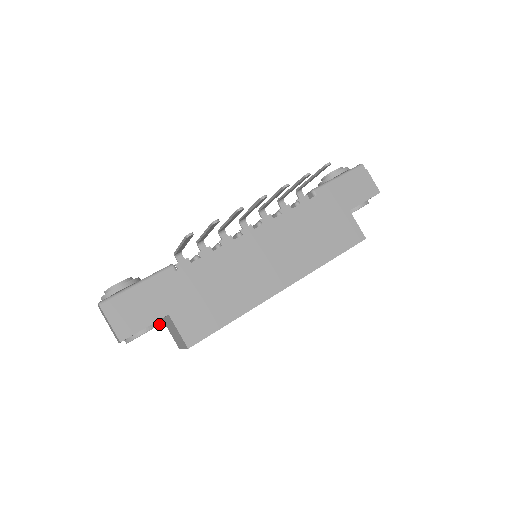
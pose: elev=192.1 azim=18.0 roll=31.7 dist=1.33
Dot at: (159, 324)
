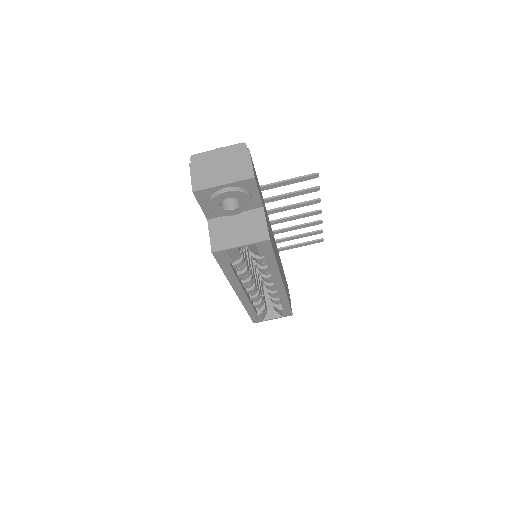
Dot at: (249, 207)
